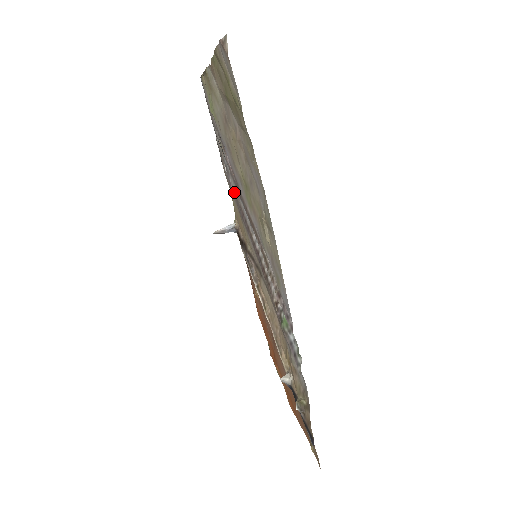
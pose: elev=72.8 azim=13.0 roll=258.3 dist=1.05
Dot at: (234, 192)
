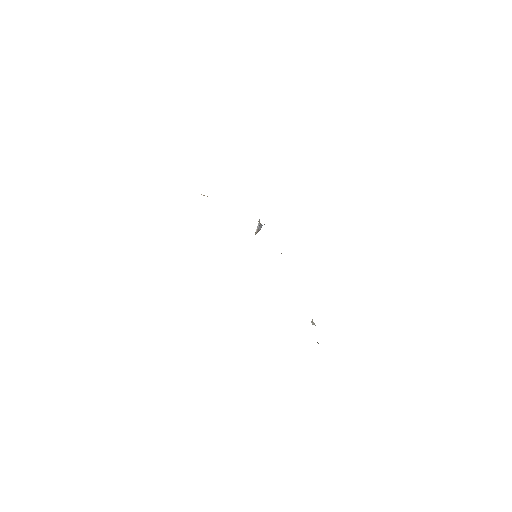
Dot at: occluded
